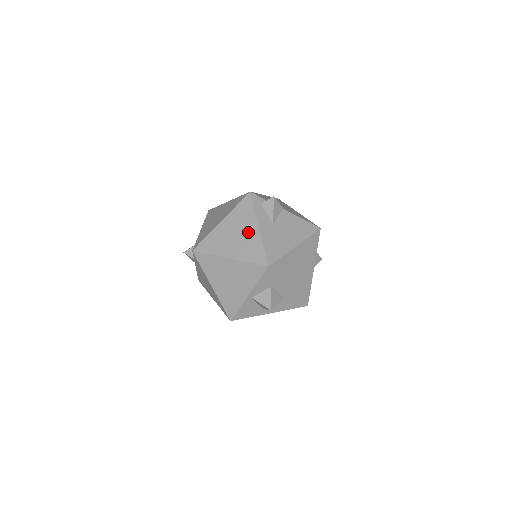
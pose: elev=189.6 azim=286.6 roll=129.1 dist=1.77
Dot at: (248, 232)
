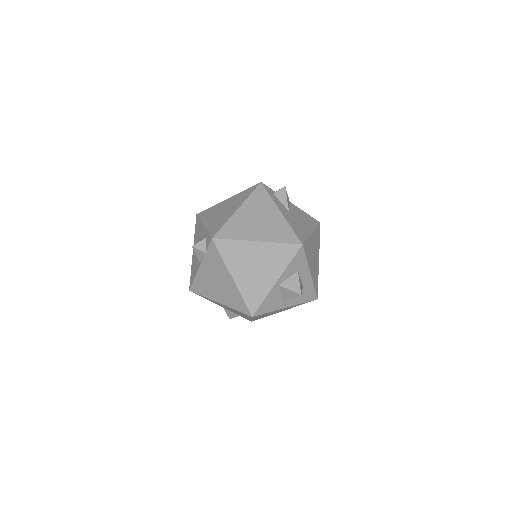
Dot at: (271, 216)
